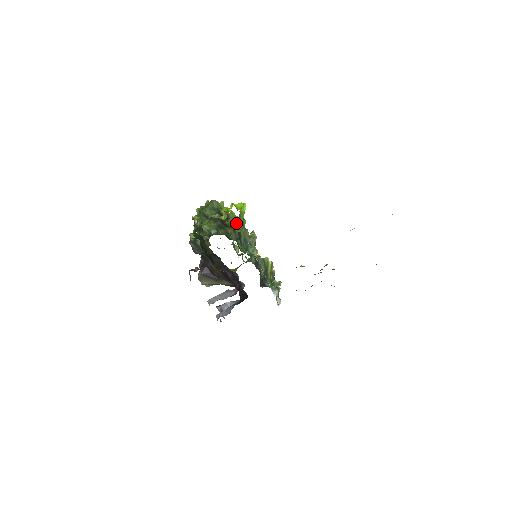
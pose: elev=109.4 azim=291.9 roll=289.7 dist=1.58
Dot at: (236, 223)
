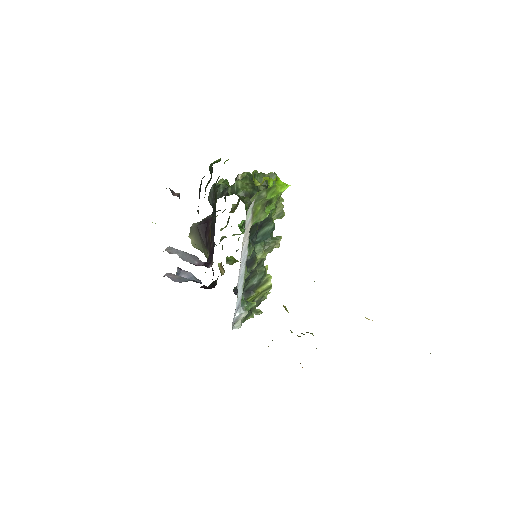
Dot at: (272, 211)
